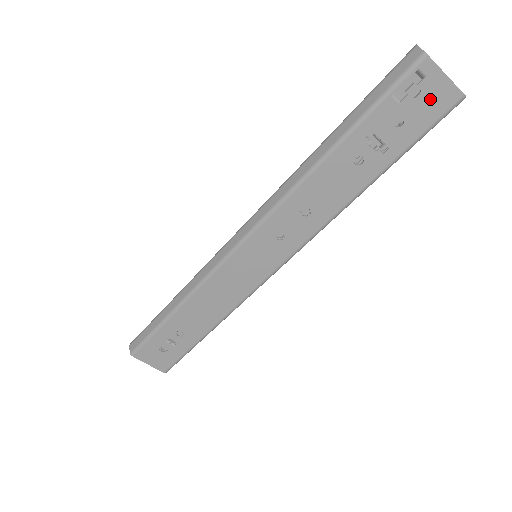
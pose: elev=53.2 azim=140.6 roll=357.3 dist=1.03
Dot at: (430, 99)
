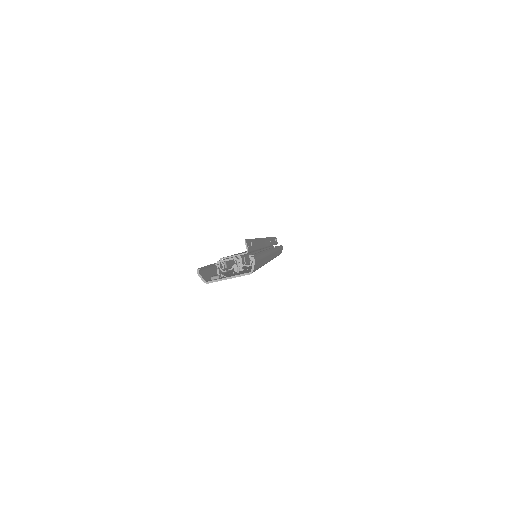
Dot at: occluded
